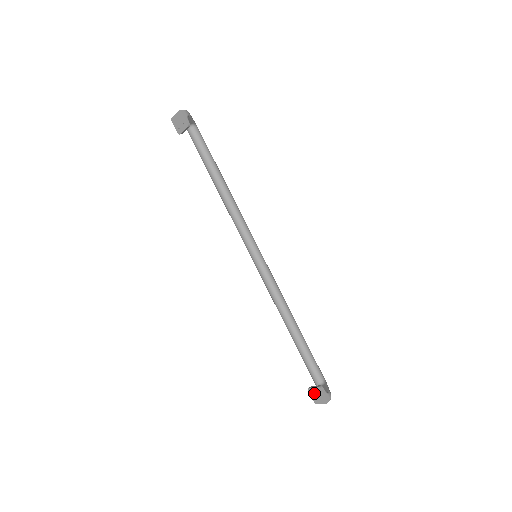
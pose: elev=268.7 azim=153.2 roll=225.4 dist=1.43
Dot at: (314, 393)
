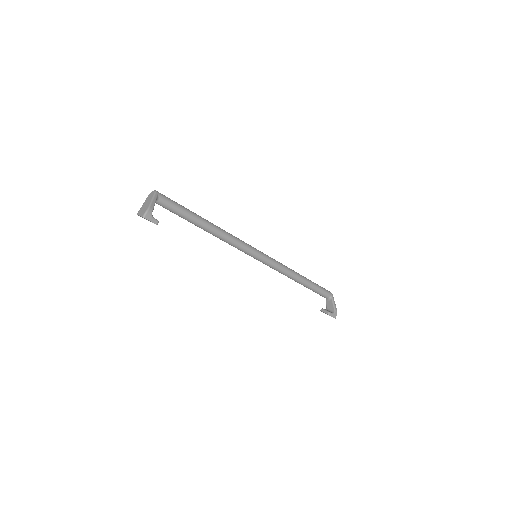
Dot at: occluded
